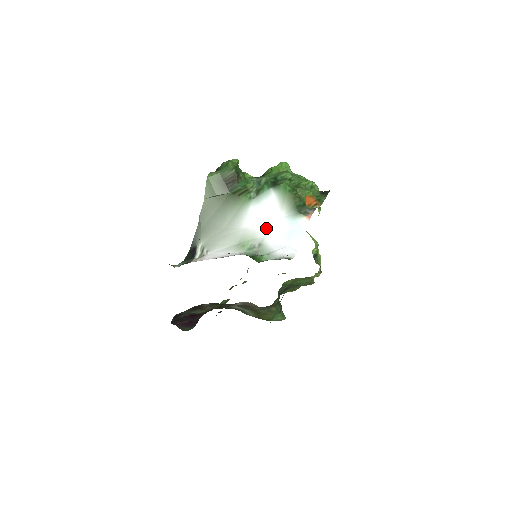
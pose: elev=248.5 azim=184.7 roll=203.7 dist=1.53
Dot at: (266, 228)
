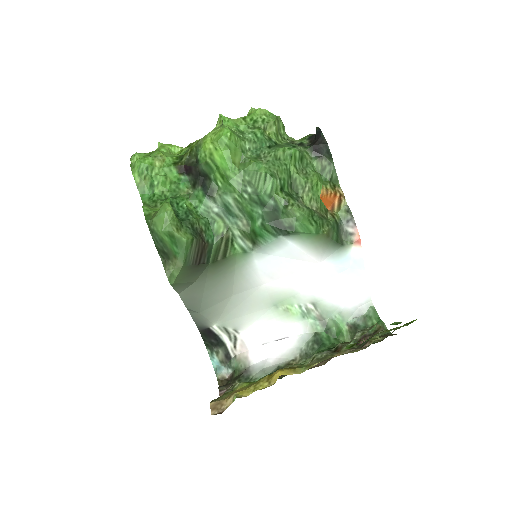
Dot at: (305, 280)
